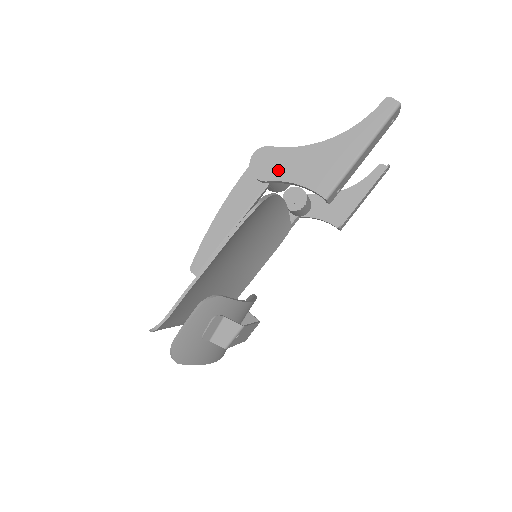
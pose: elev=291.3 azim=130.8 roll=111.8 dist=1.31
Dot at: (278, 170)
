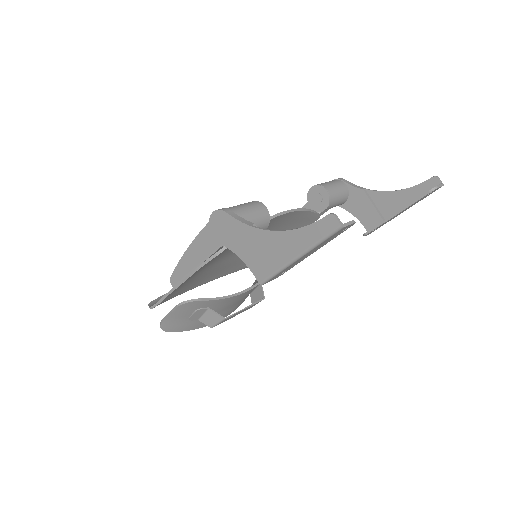
Dot at: (229, 238)
